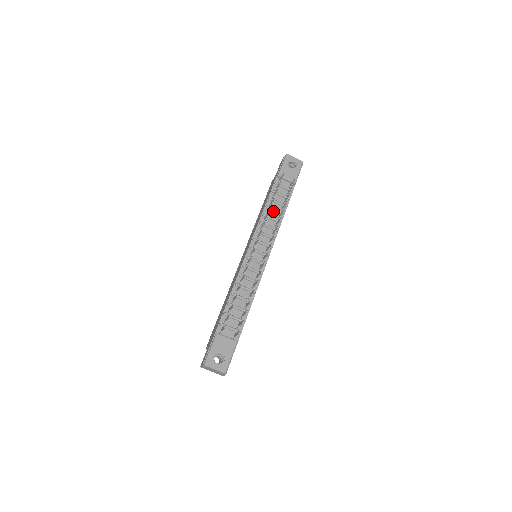
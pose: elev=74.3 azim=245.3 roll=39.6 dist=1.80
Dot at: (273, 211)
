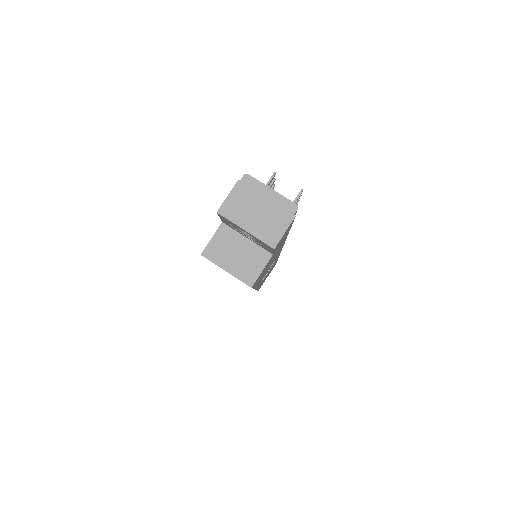
Dot at: occluded
